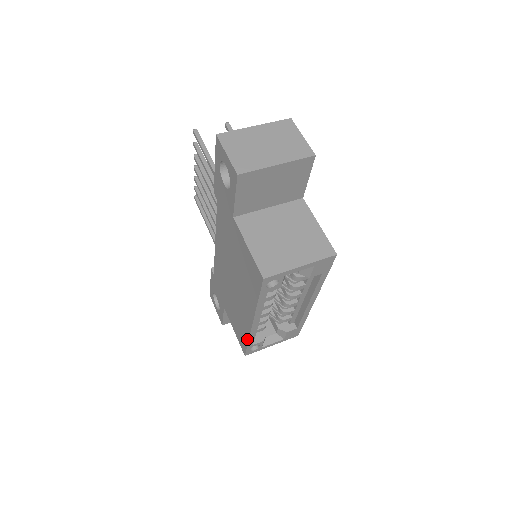
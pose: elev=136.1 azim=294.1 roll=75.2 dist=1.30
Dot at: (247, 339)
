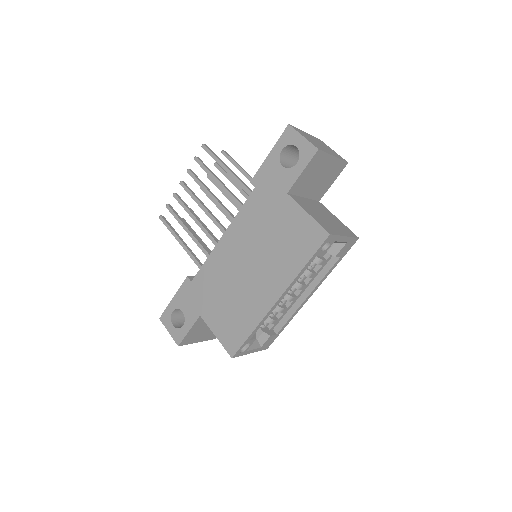
Dot at: (252, 328)
